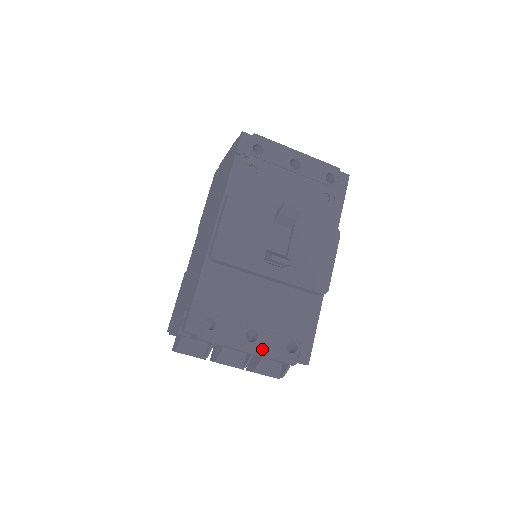
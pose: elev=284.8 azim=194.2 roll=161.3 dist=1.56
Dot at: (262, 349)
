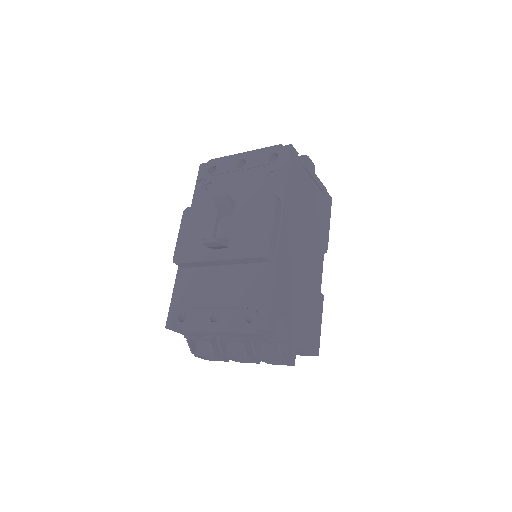
Dot at: (224, 326)
